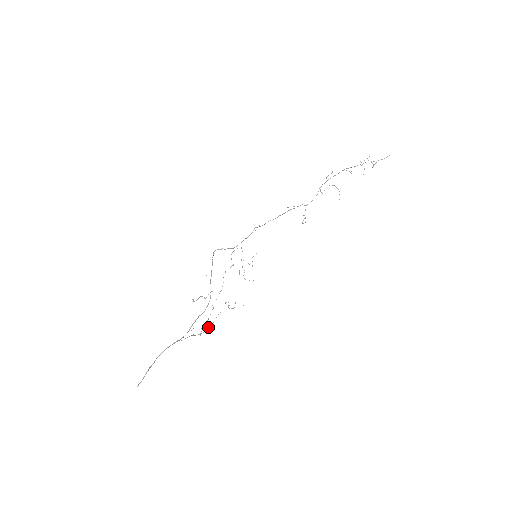
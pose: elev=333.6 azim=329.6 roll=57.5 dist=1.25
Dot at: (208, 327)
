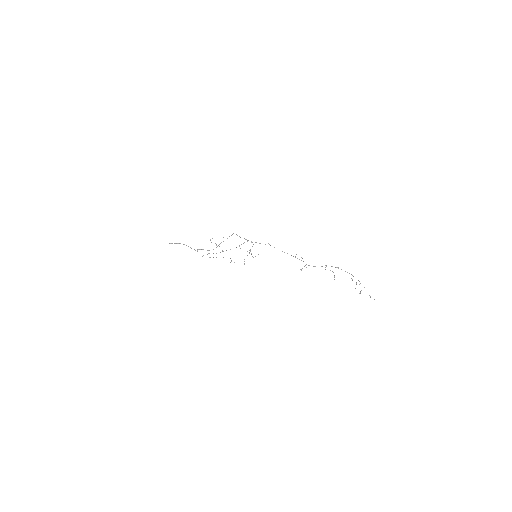
Dot at: (209, 257)
